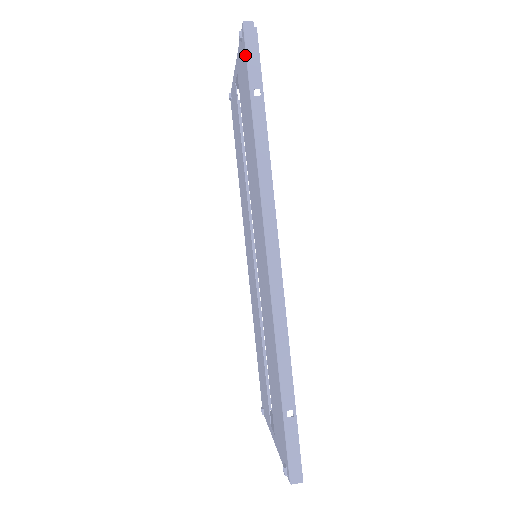
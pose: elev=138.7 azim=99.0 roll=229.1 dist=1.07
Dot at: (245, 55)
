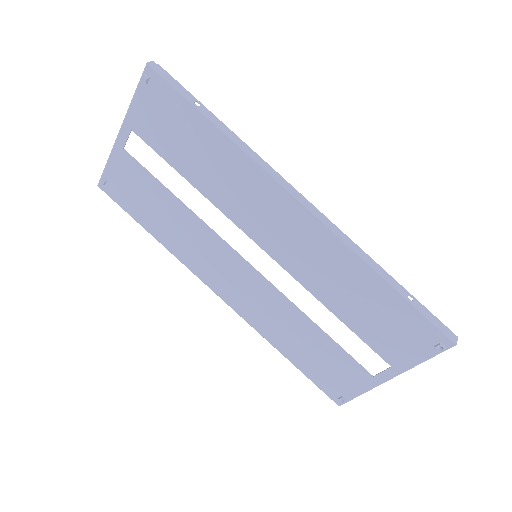
Dot at: (166, 85)
